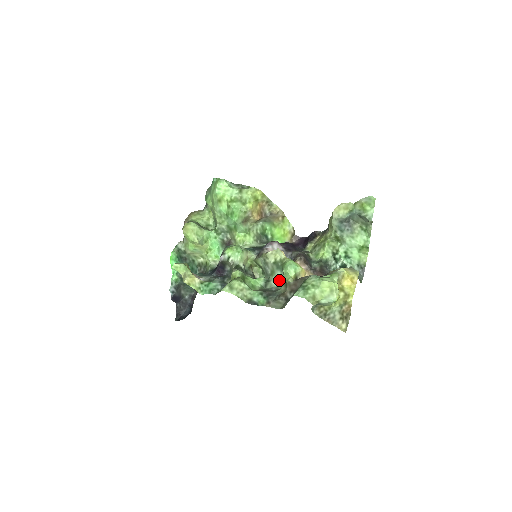
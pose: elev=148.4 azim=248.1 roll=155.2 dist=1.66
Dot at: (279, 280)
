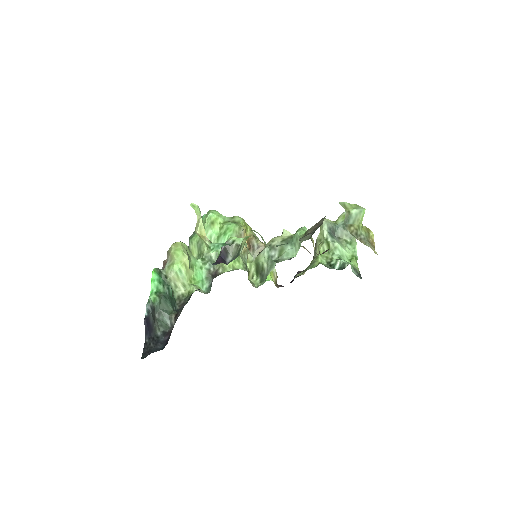
Dot at: (290, 255)
